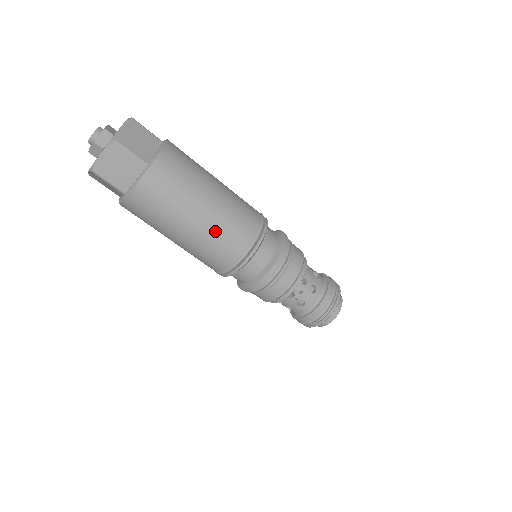
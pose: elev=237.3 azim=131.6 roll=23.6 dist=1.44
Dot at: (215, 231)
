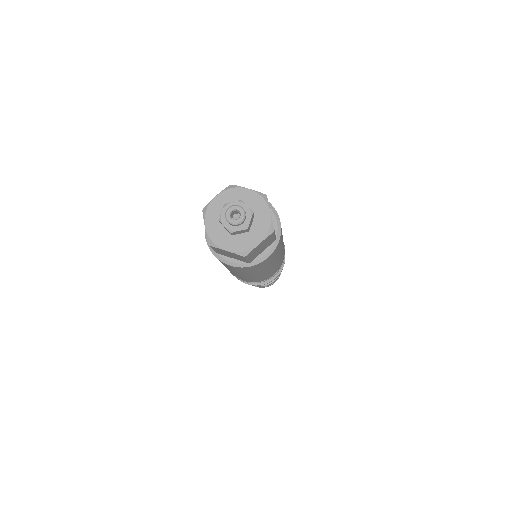
Dot at: (278, 264)
